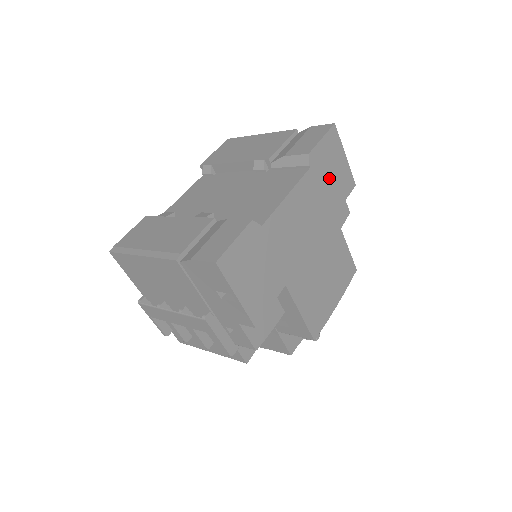
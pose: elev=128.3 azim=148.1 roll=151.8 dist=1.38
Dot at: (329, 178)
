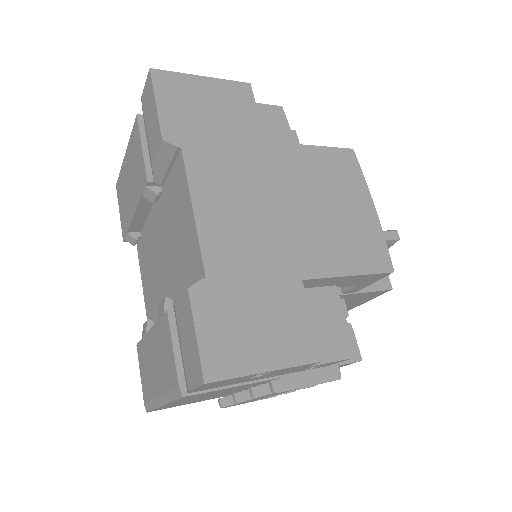
Dot at: (214, 123)
